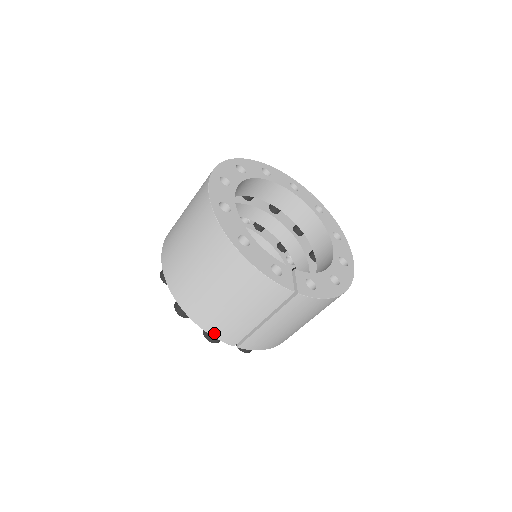
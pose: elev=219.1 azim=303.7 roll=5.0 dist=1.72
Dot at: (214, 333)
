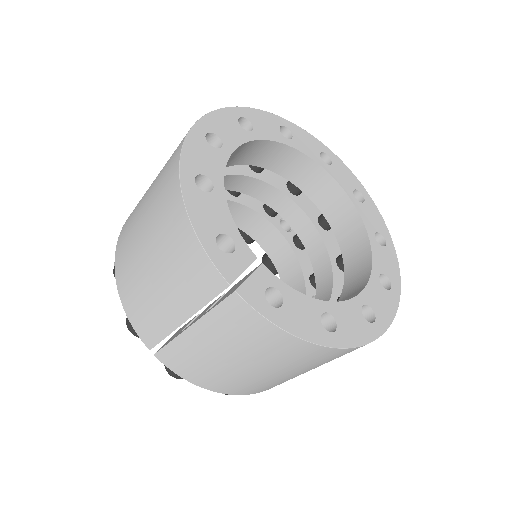
Dot at: (130, 314)
